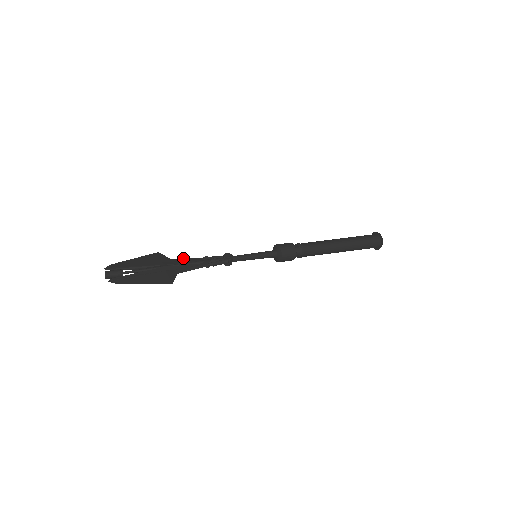
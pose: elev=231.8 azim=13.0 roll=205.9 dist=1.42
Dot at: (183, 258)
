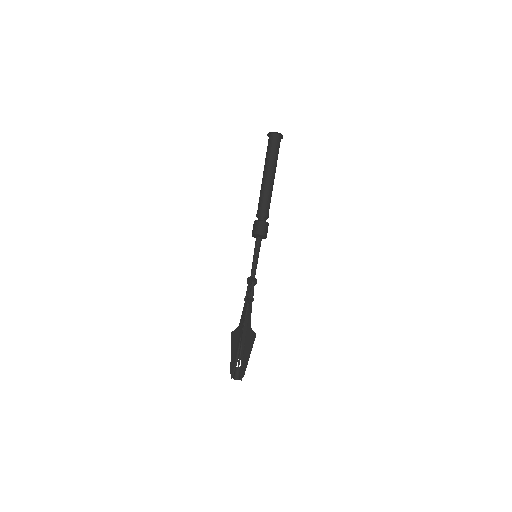
Dot at: (241, 316)
